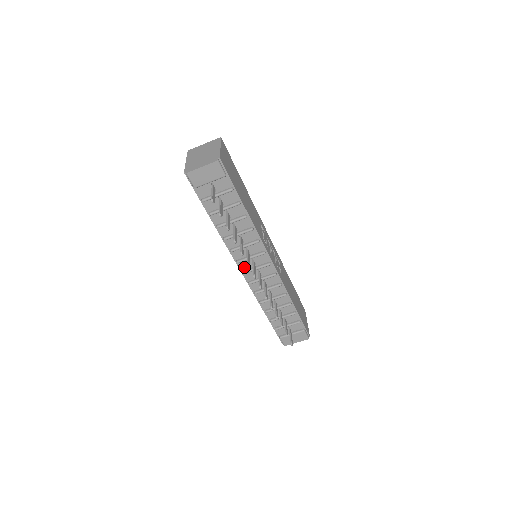
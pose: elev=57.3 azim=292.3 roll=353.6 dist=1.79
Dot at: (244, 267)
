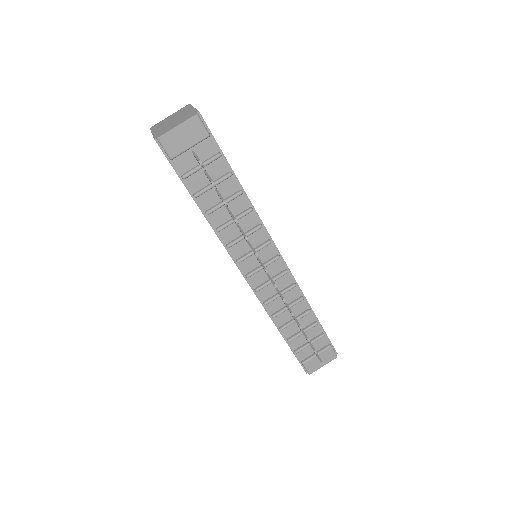
Dot at: (246, 268)
